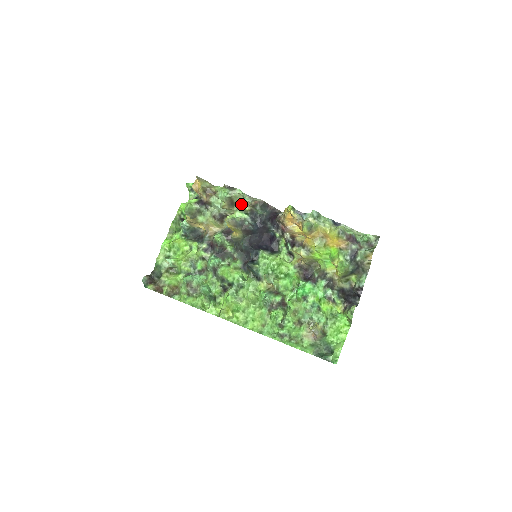
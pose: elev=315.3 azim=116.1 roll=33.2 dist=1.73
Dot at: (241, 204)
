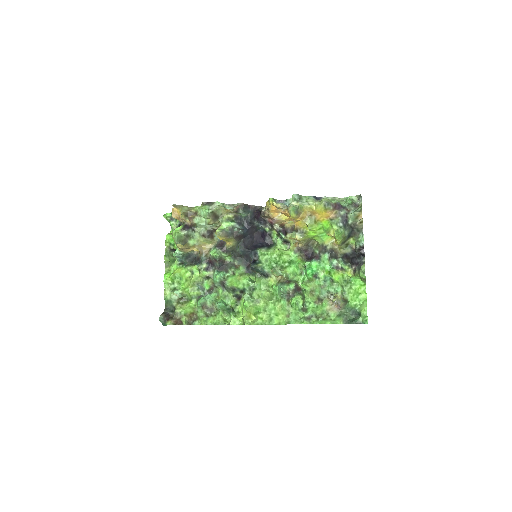
Dot at: (224, 214)
